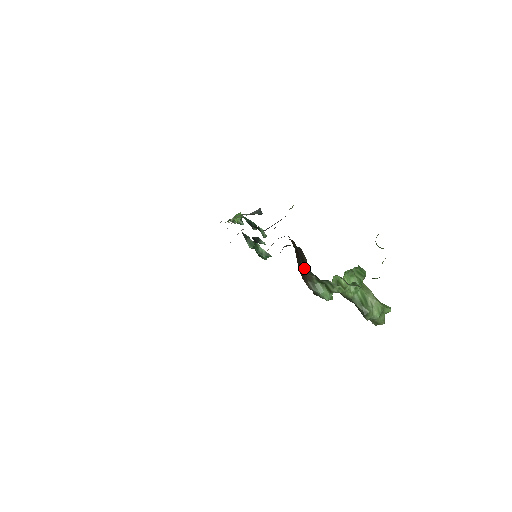
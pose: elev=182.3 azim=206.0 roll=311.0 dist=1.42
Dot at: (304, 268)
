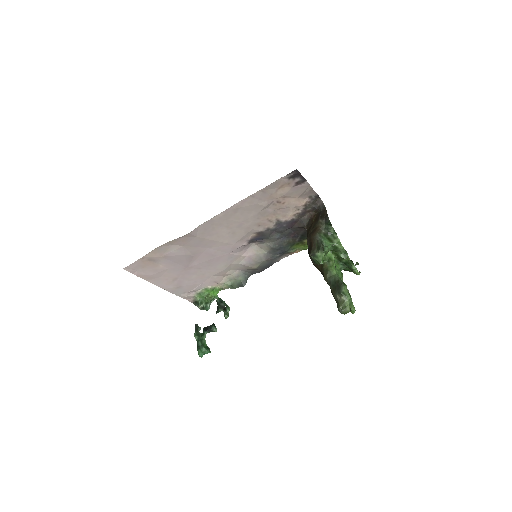
Dot at: (319, 223)
